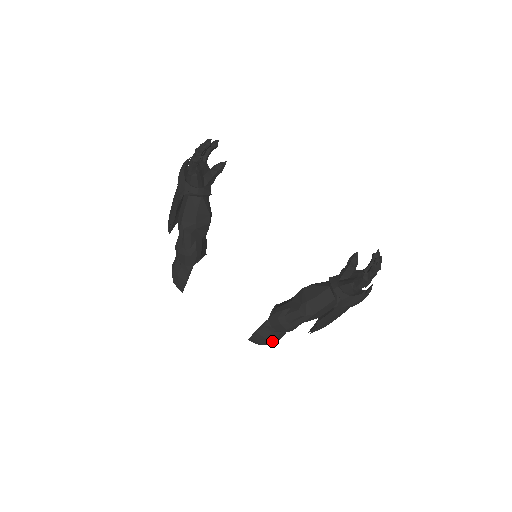
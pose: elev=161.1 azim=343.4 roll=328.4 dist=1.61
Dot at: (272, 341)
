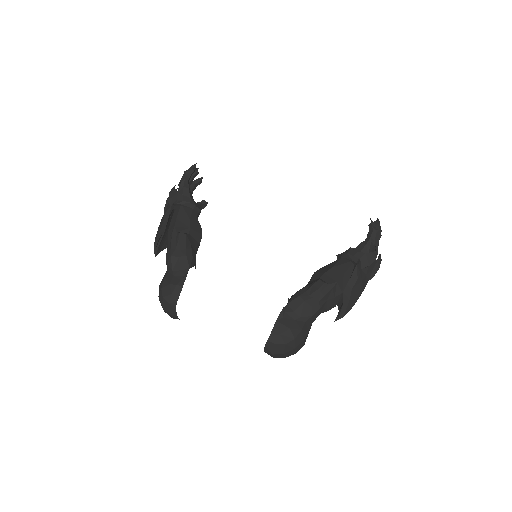
Dot at: (297, 335)
